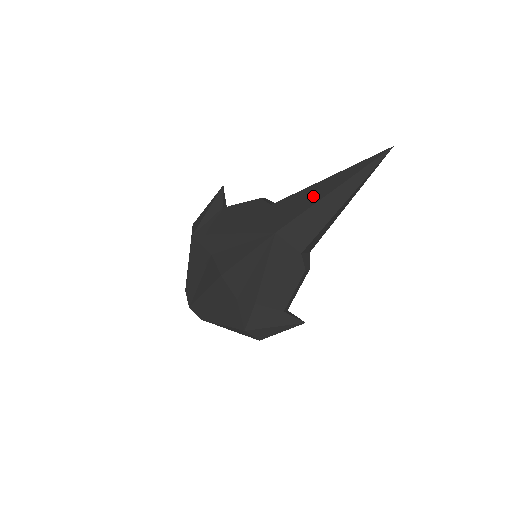
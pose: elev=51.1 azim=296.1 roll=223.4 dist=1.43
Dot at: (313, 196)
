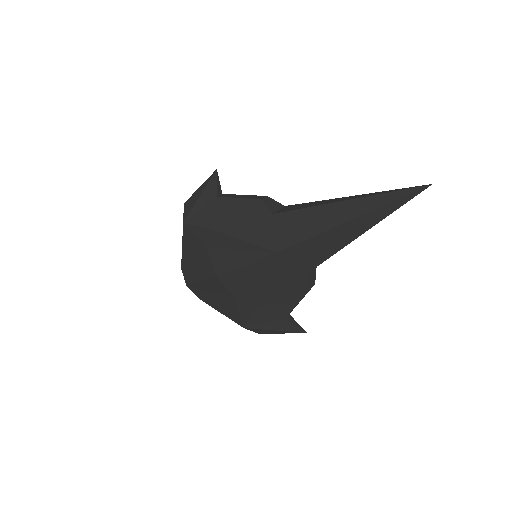
Dot at: (323, 220)
